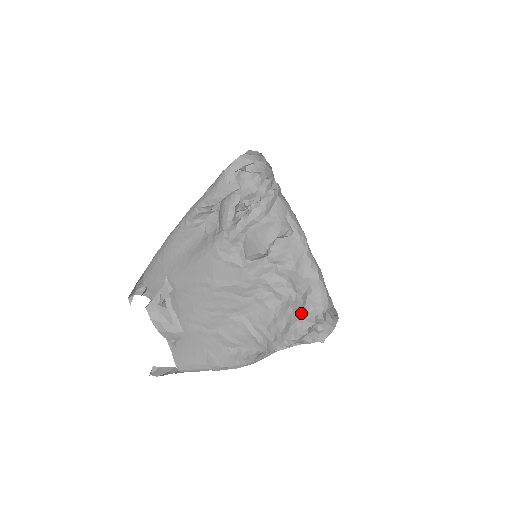
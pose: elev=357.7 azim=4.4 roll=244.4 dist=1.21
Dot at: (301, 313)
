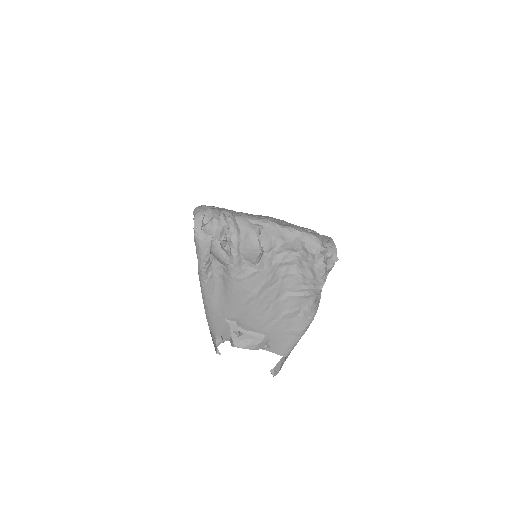
Dot at: (312, 258)
